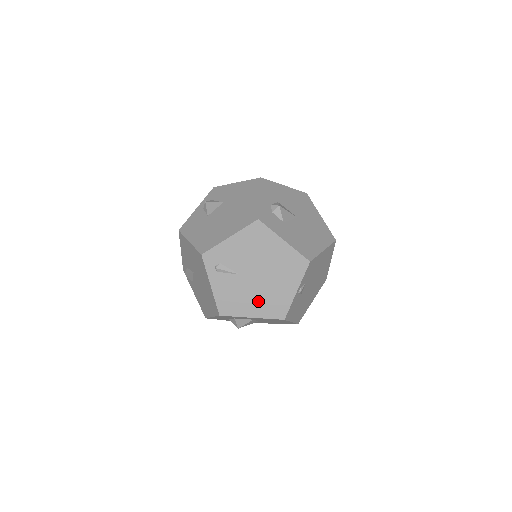
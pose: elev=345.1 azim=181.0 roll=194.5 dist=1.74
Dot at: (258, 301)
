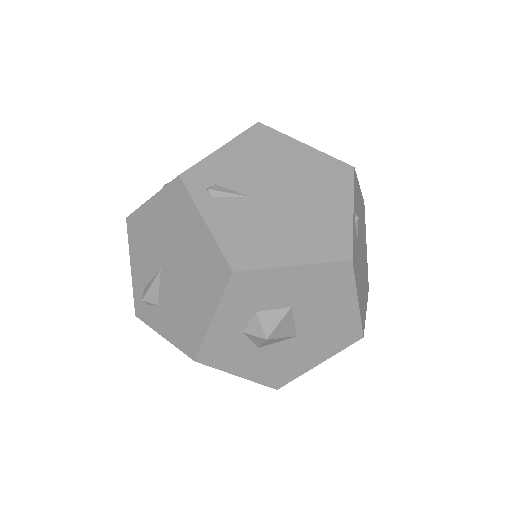
Dot at: (296, 235)
